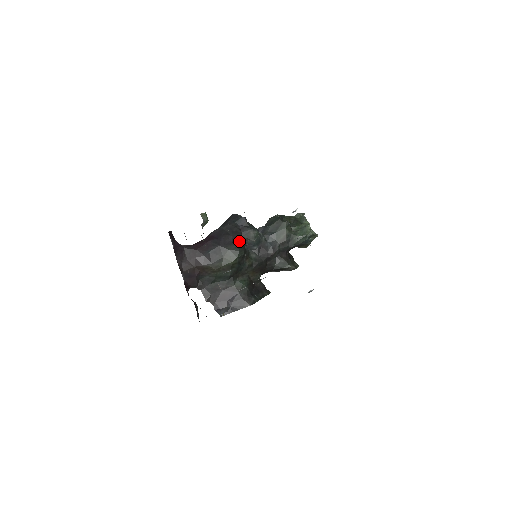
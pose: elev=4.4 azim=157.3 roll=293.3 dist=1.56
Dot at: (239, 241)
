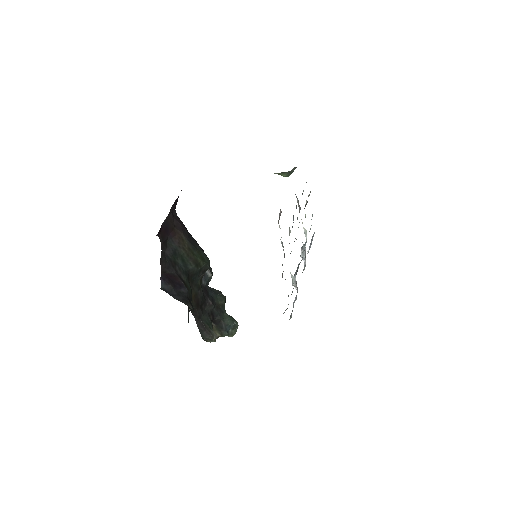
Dot at: occluded
